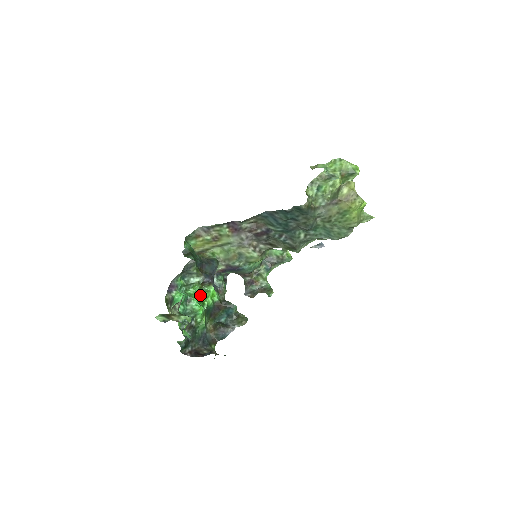
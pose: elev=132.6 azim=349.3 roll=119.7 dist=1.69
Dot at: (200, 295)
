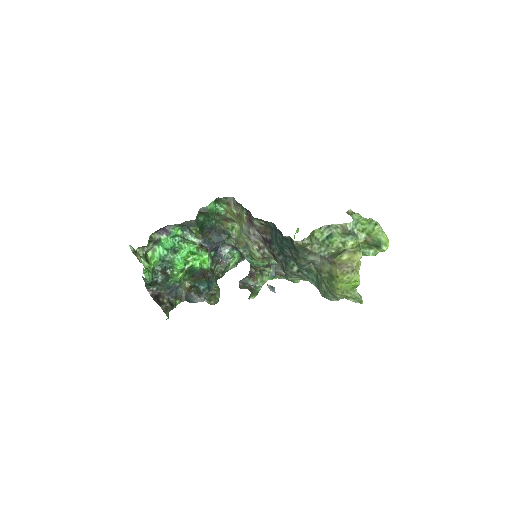
Dot at: (190, 254)
